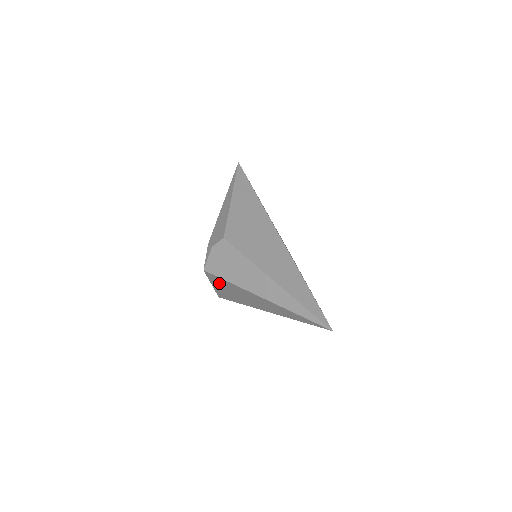
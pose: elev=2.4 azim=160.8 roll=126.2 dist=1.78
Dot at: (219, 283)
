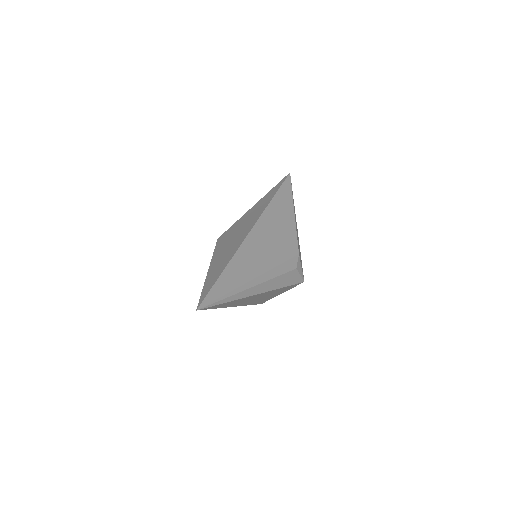
Dot at: occluded
